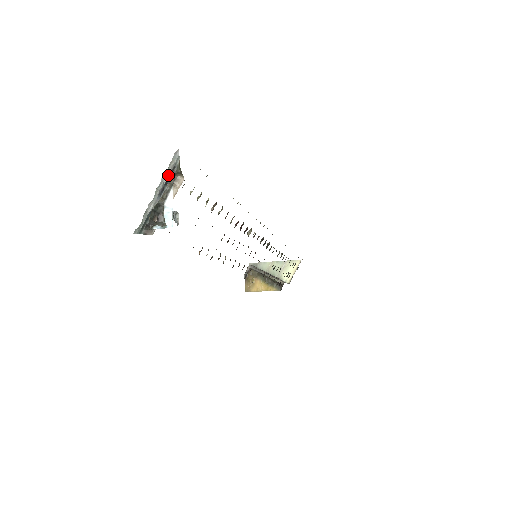
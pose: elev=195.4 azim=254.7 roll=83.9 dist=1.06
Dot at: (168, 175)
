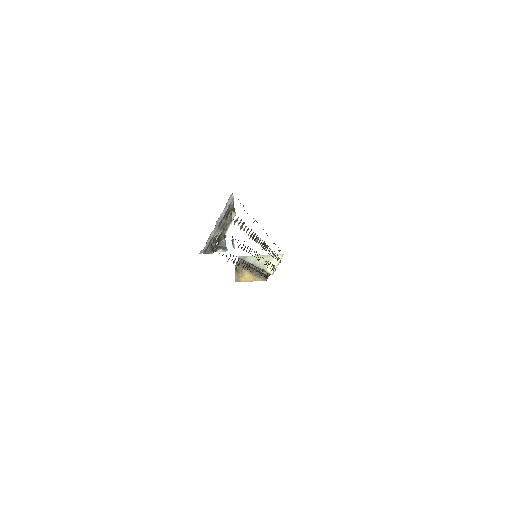
Dot at: (226, 212)
